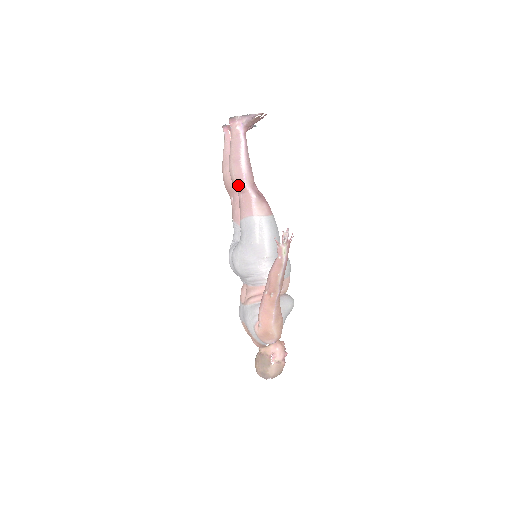
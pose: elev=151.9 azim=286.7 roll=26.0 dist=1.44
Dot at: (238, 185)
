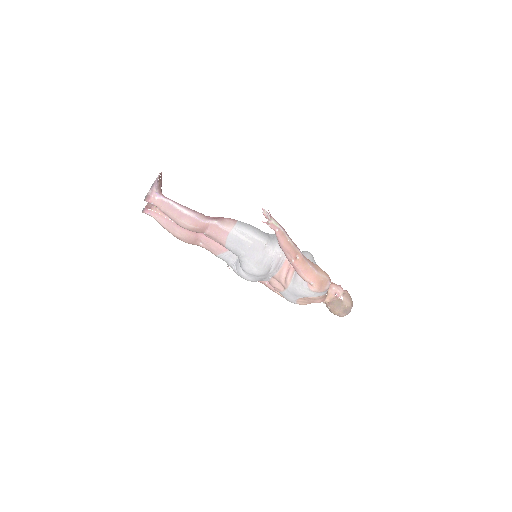
Dot at: (199, 227)
